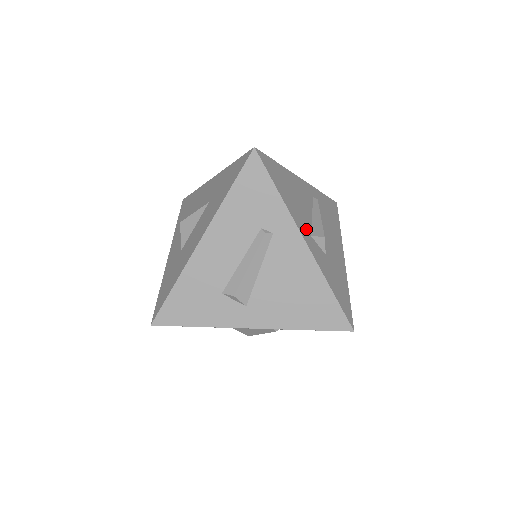
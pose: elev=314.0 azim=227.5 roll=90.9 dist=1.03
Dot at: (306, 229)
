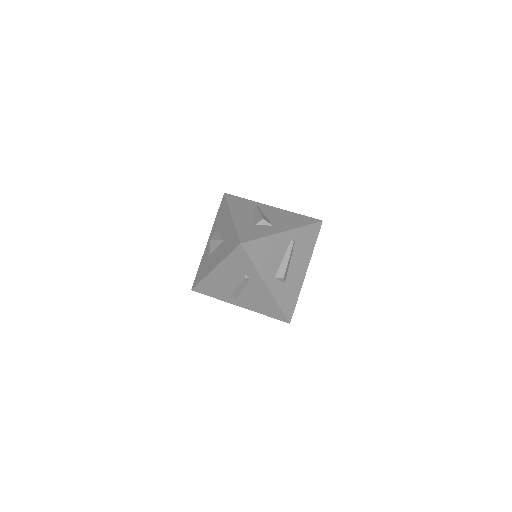
Dot at: (271, 275)
